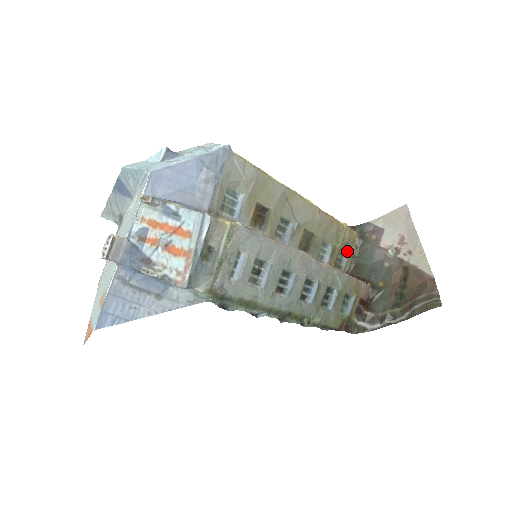
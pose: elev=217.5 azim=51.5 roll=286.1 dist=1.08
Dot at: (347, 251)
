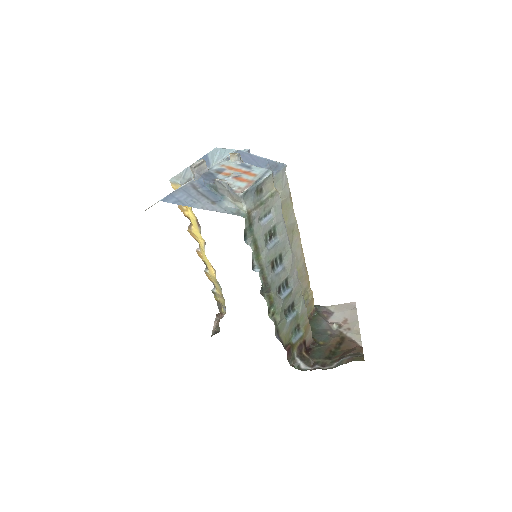
Dot at: occluded
